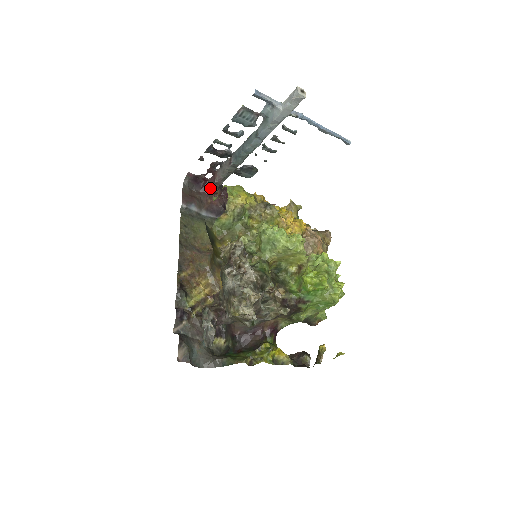
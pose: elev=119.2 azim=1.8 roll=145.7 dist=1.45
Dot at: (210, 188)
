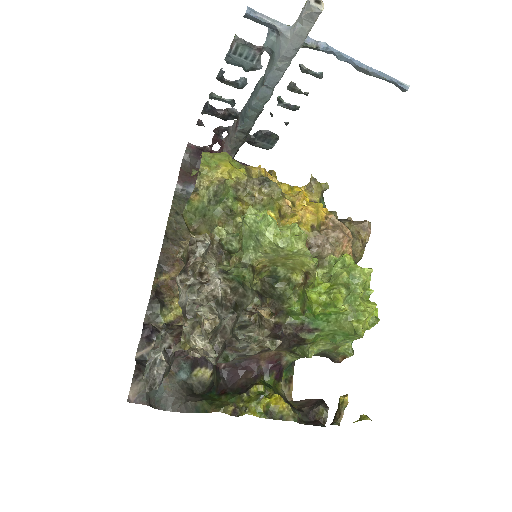
Dot at: occluded
